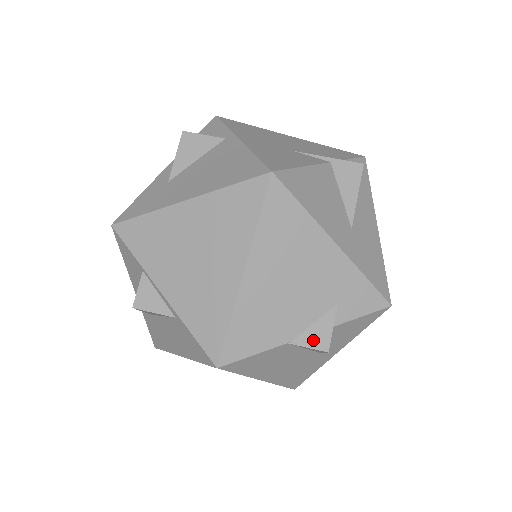
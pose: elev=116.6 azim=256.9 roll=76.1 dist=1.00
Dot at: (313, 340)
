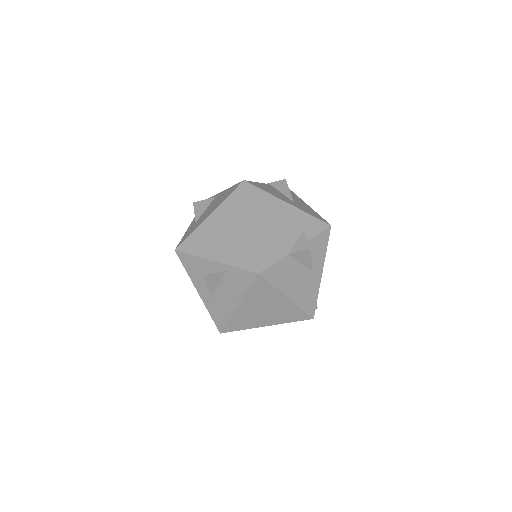
Dot at: (300, 248)
